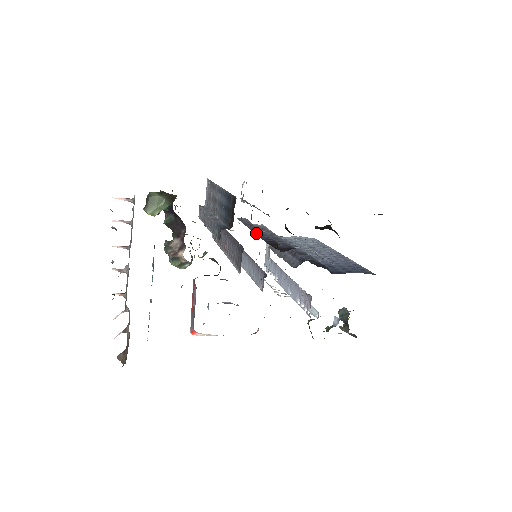
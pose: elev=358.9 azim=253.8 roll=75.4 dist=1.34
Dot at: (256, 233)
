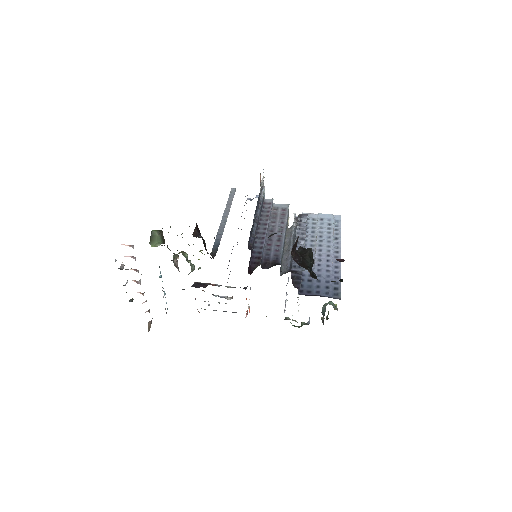
Dot at: (257, 238)
